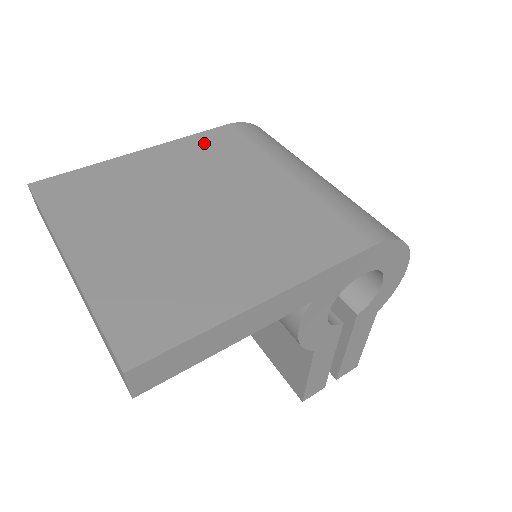
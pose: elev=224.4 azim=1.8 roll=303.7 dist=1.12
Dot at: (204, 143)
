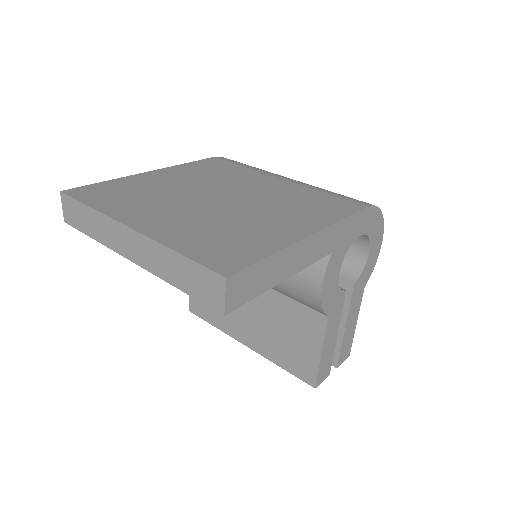
Dot at: (201, 166)
